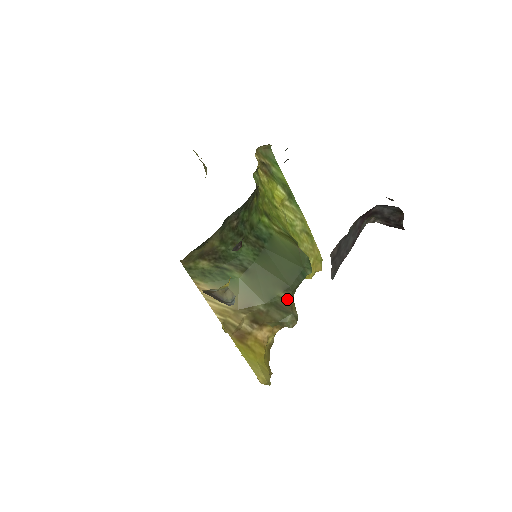
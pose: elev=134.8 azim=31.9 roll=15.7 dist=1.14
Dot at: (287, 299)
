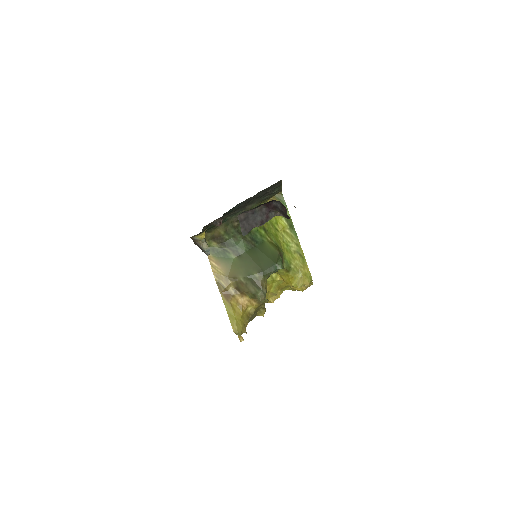
Dot at: (260, 279)
